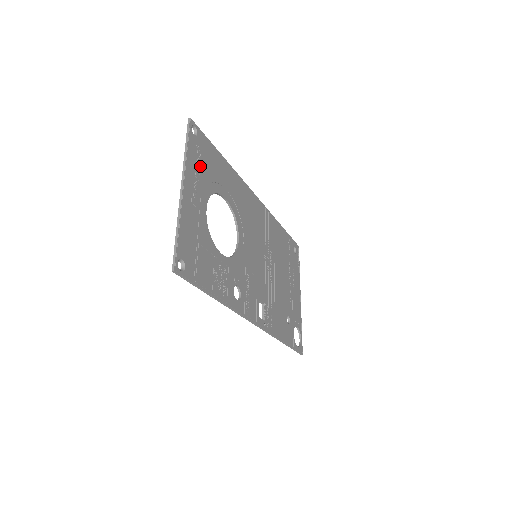
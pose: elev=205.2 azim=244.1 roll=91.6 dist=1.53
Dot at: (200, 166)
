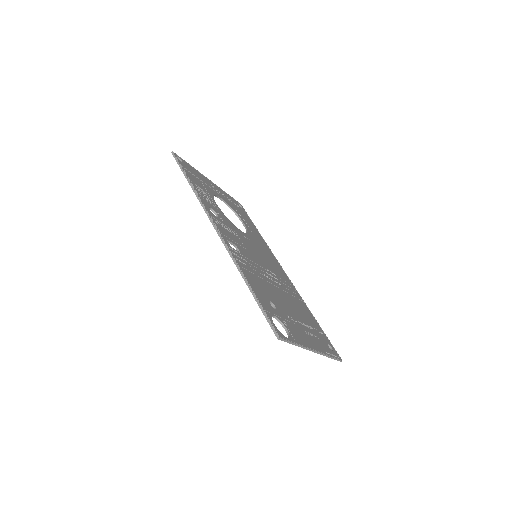
Dot at: (232, 203)
